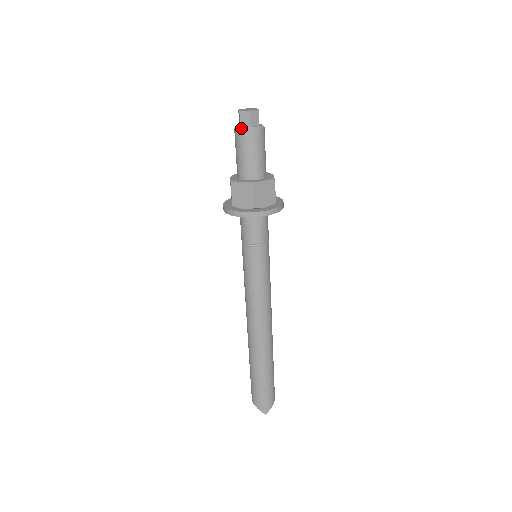
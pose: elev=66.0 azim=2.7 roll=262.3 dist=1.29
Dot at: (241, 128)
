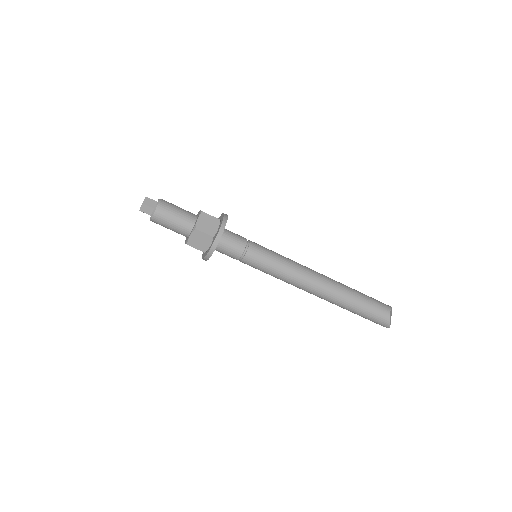
Dot at: (150, 219)
